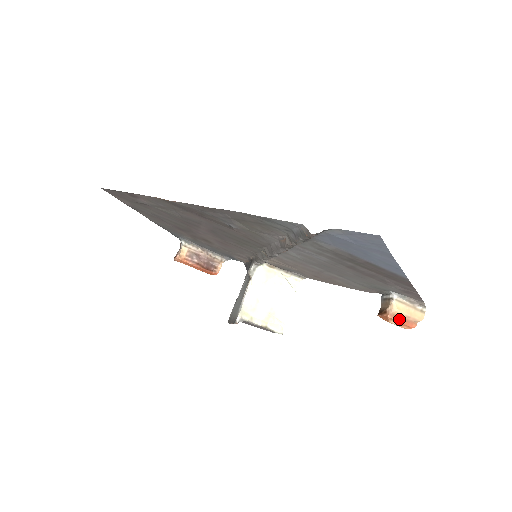
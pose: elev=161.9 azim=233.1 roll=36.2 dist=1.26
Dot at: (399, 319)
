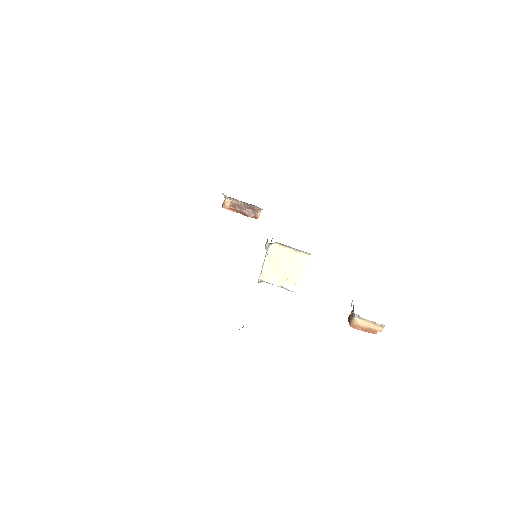
Dot at: (360, 329)
